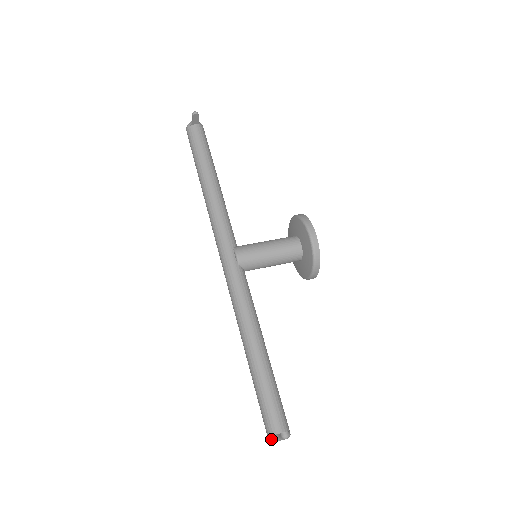
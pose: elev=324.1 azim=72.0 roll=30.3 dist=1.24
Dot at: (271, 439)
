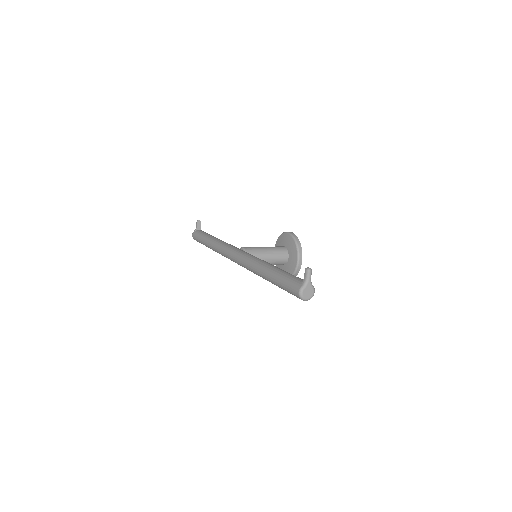
Dot at: (300, 288)
